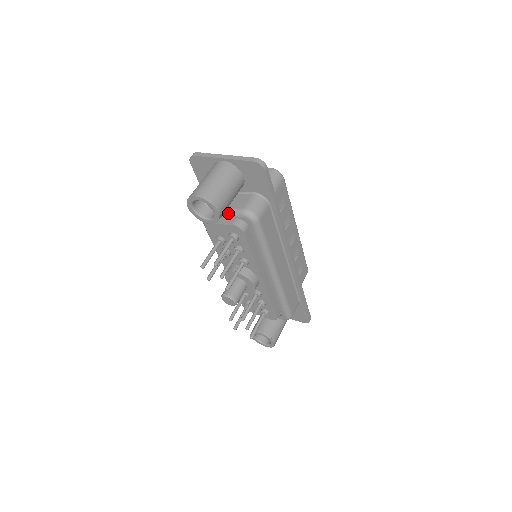
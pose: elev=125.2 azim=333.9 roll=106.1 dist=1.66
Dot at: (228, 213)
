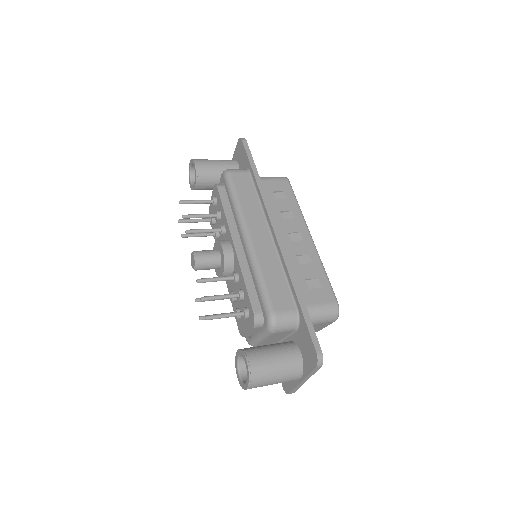
Dot at: occluded
